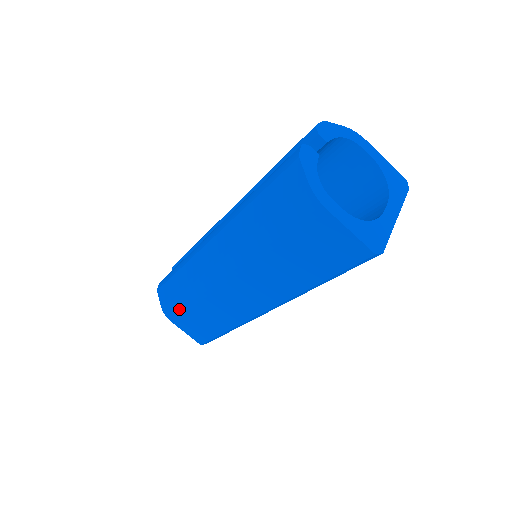
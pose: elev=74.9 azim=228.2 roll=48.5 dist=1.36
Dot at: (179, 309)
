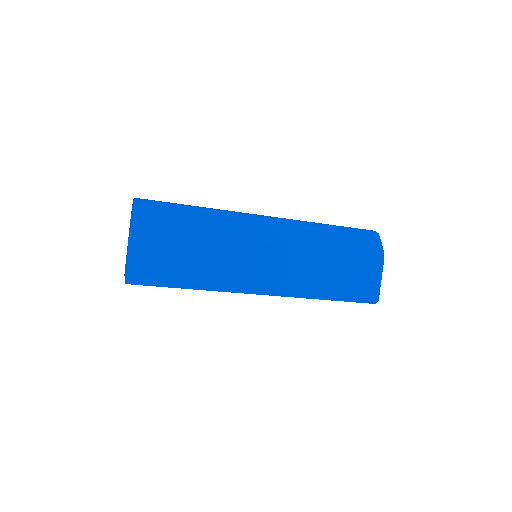
Dot at: (170, 233)
